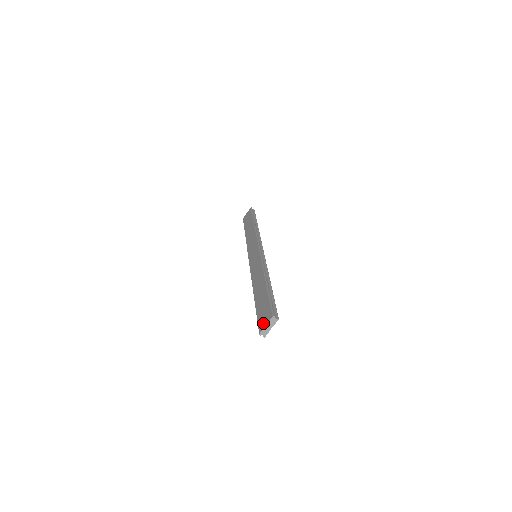
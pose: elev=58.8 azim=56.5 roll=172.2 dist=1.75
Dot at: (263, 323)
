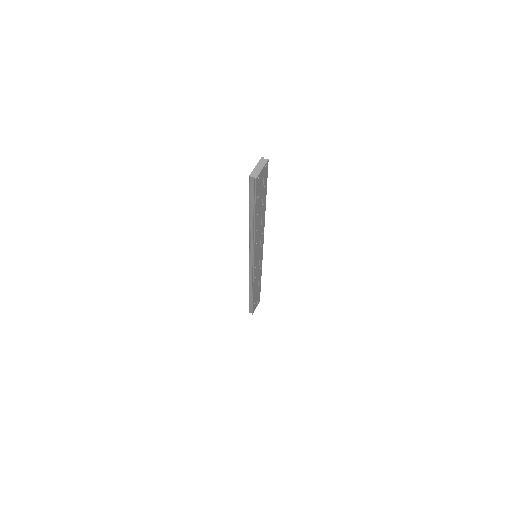
Dot at: occluded
